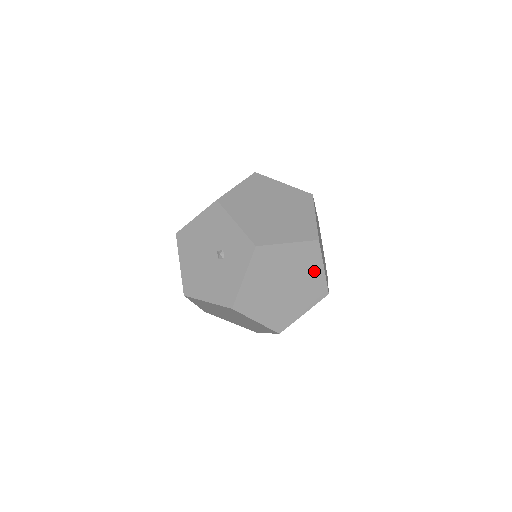
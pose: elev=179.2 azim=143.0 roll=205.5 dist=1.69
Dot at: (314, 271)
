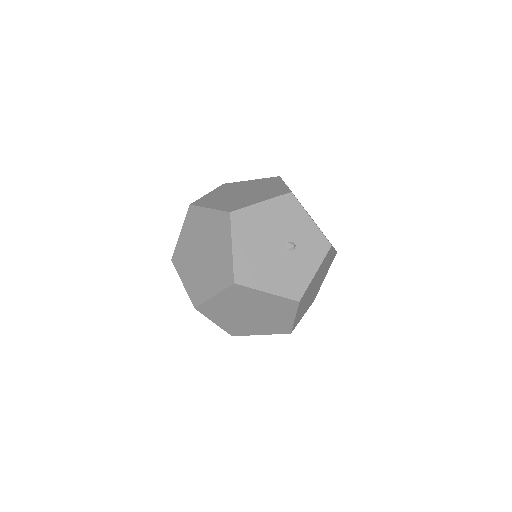
Dot at: (323, 278)
